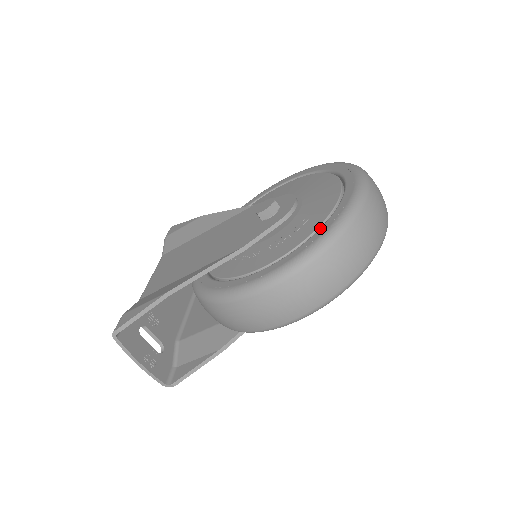
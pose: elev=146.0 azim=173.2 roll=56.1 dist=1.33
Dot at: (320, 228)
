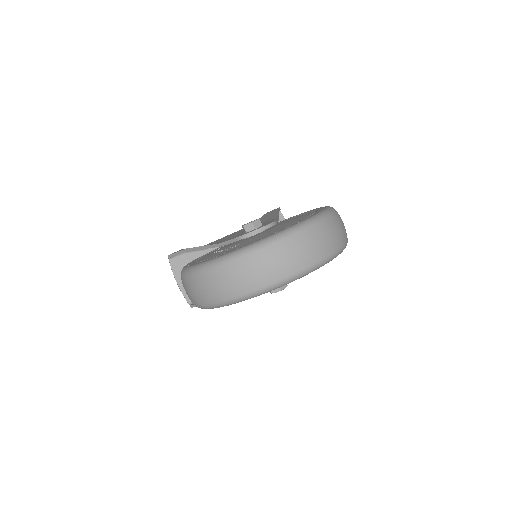
Dot at: occluded
